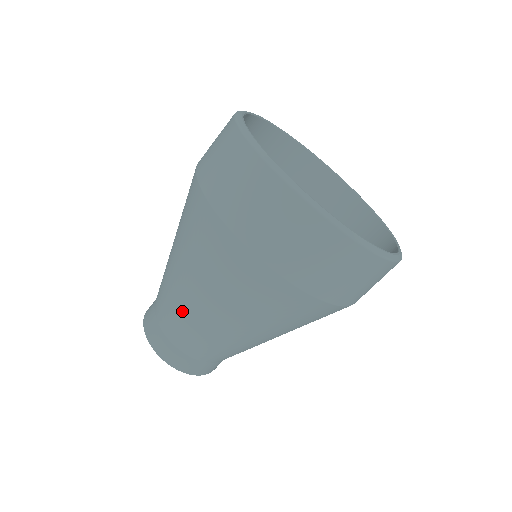
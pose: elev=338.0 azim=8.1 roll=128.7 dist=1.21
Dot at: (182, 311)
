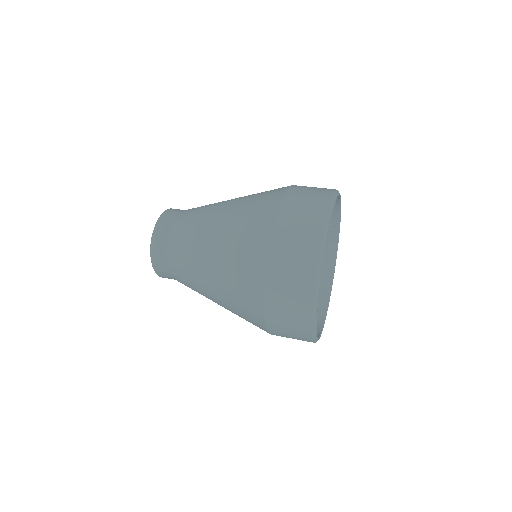
Dot at: (192, 269)
